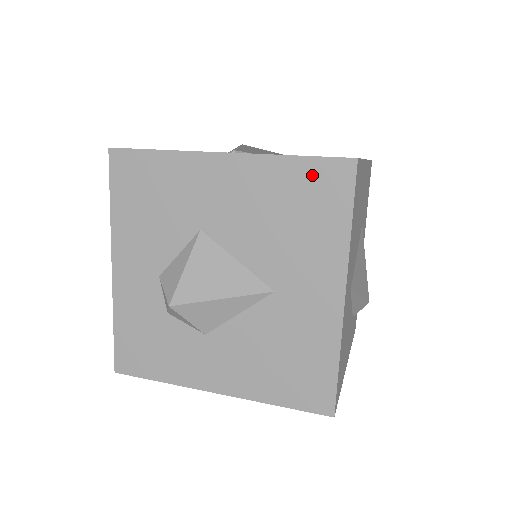
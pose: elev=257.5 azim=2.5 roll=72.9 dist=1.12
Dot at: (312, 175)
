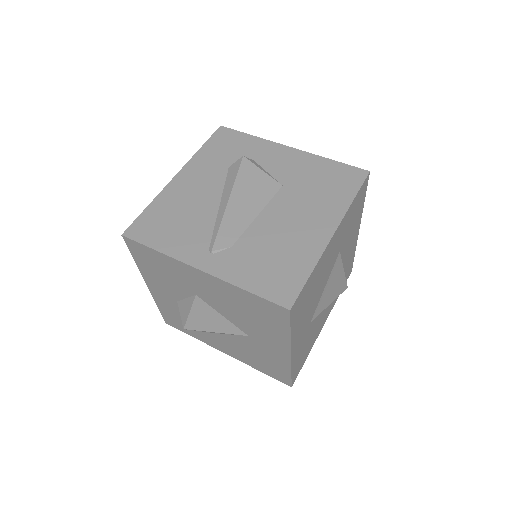
Dot at: (261, 304)
